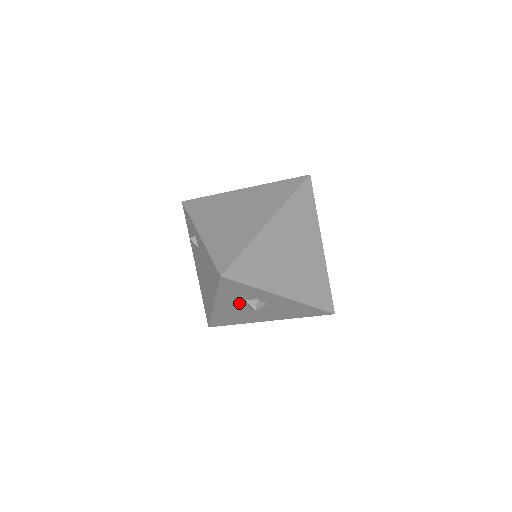
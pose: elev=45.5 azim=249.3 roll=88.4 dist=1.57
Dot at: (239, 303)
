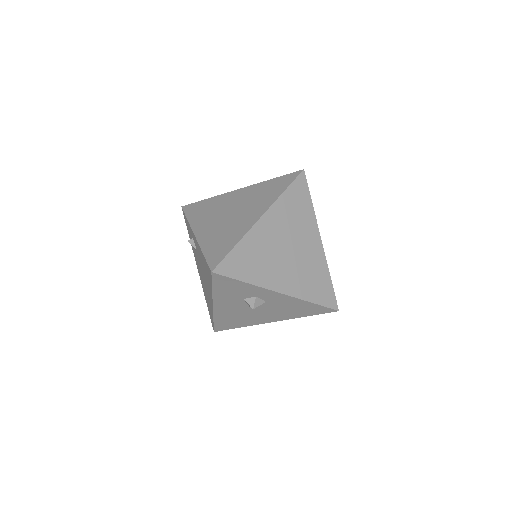
Dot at: (238, 302)
